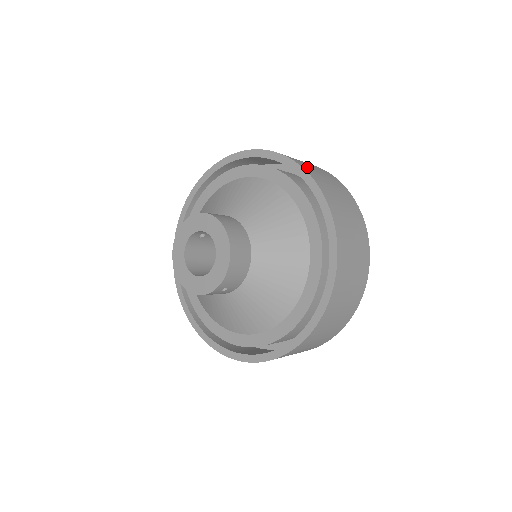
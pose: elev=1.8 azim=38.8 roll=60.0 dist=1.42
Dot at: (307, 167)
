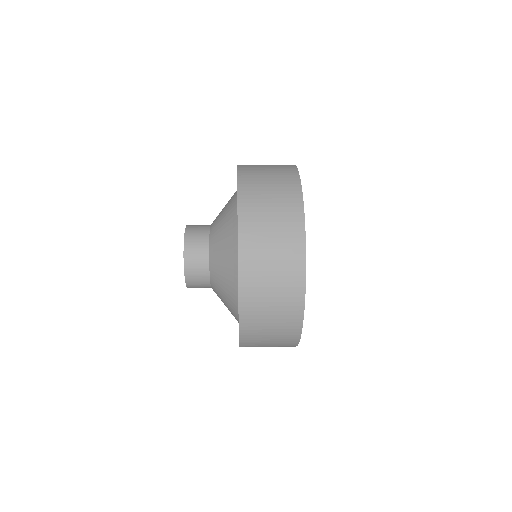
Dot at: (251, 216)
